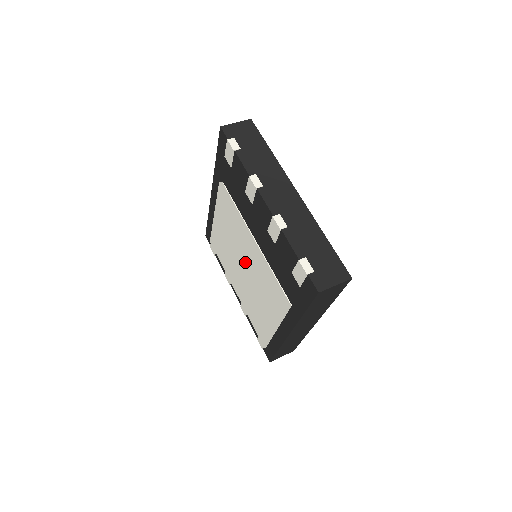
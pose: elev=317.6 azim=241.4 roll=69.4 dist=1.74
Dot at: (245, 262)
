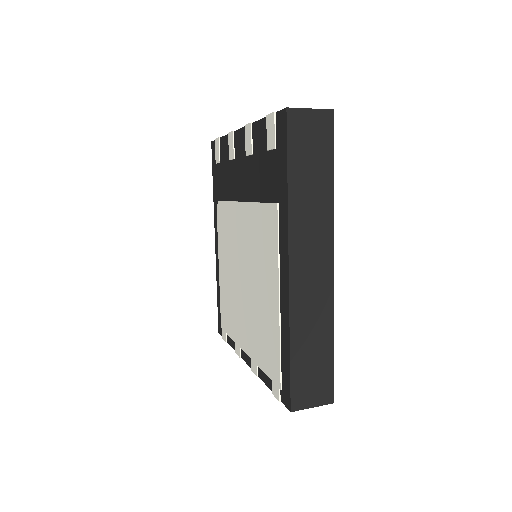
Dot at: (242, 263)
